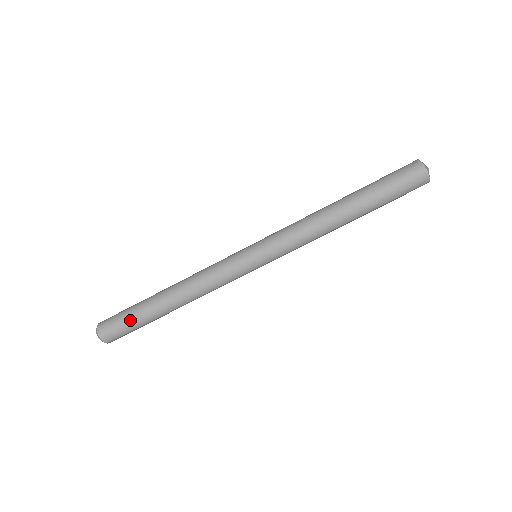
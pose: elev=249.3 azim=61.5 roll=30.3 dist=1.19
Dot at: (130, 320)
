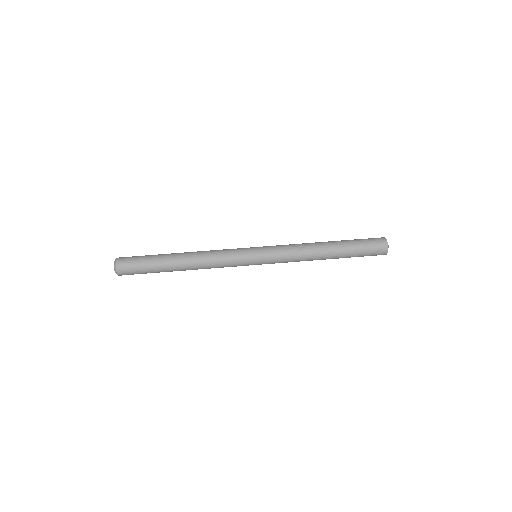
Dot at: (146, 263)
